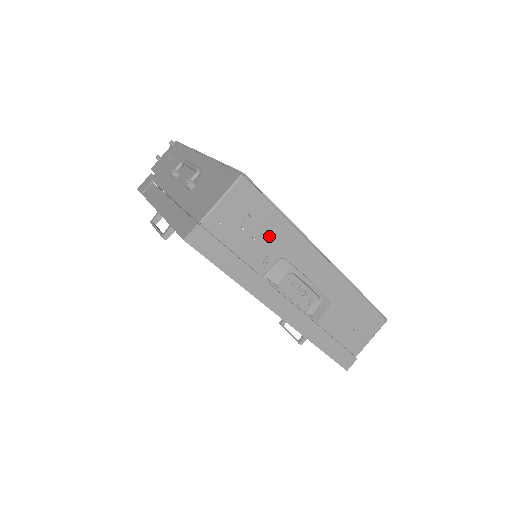
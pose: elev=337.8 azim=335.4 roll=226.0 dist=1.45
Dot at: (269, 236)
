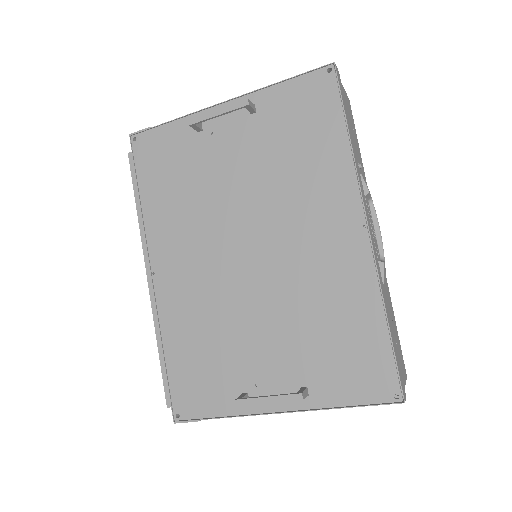
Dot at: (358, 155)
